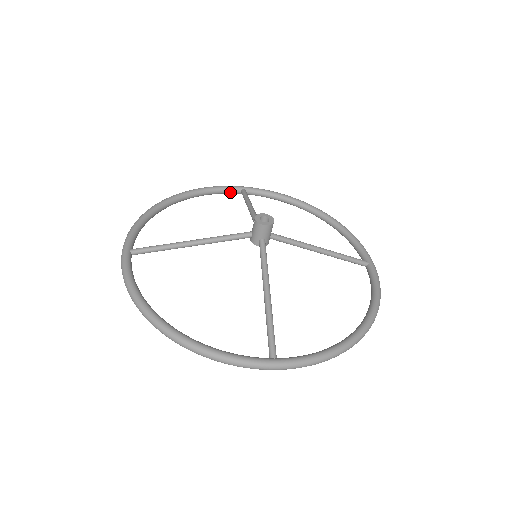
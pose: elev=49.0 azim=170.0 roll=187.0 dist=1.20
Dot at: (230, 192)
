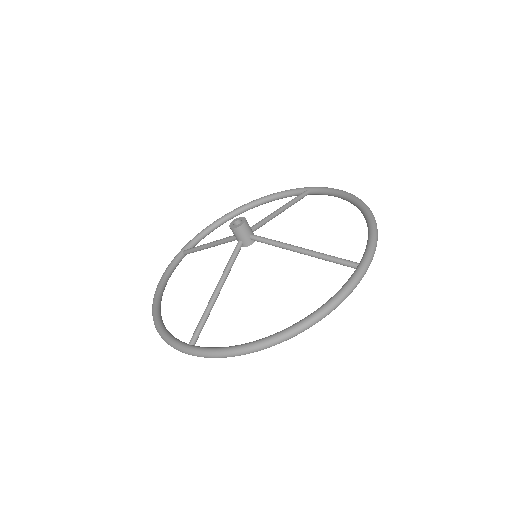
Dot at: (178, 263)
